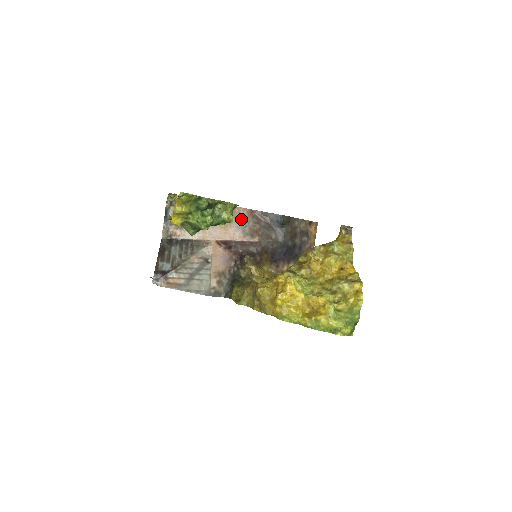
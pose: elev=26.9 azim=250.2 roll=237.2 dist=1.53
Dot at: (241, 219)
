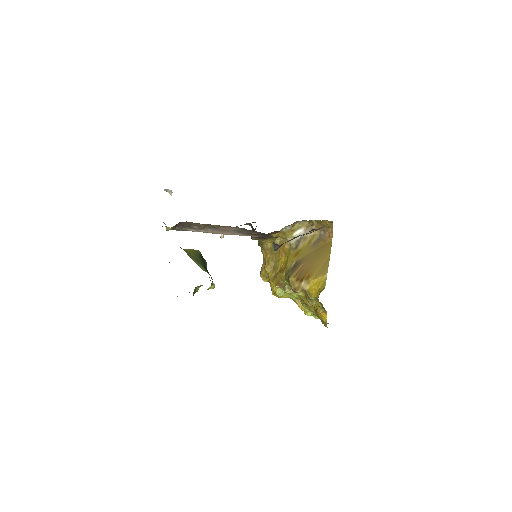
Dot at: (235, 230)
